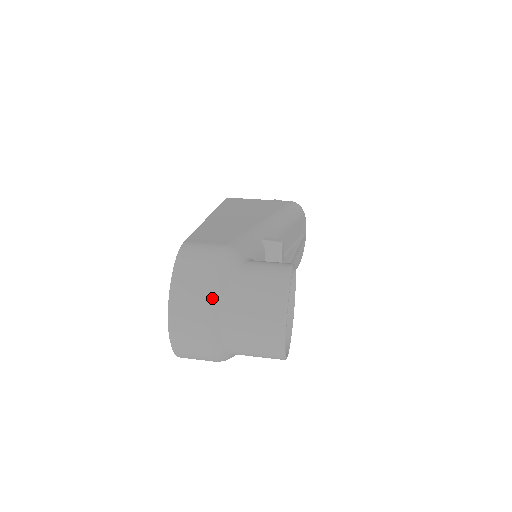
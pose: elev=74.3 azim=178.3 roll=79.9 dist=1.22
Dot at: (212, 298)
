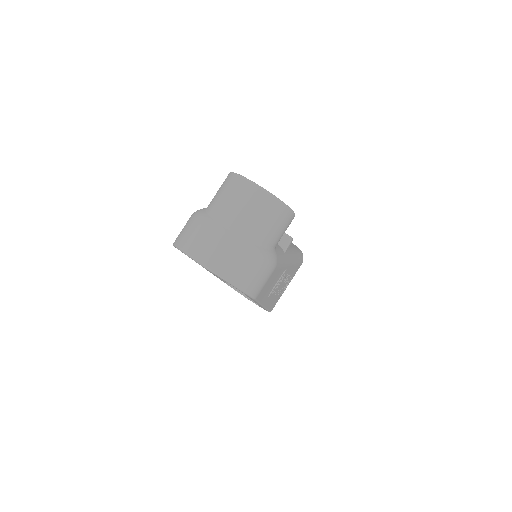
Dot at: (206, 224)
